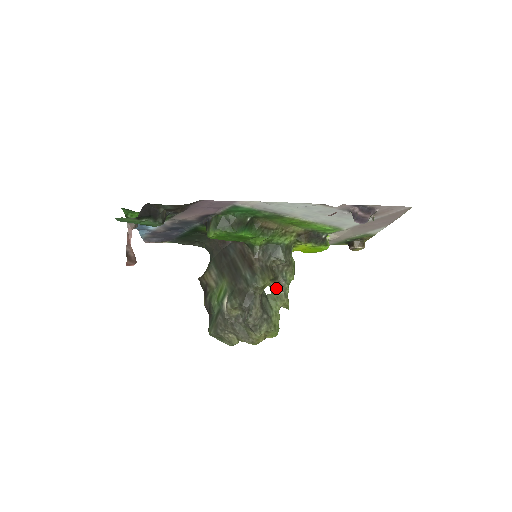
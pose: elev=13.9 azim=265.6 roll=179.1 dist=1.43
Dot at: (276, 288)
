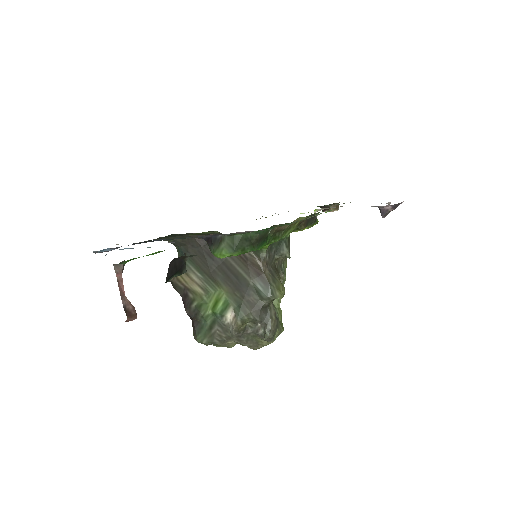
Dot at: occluded
